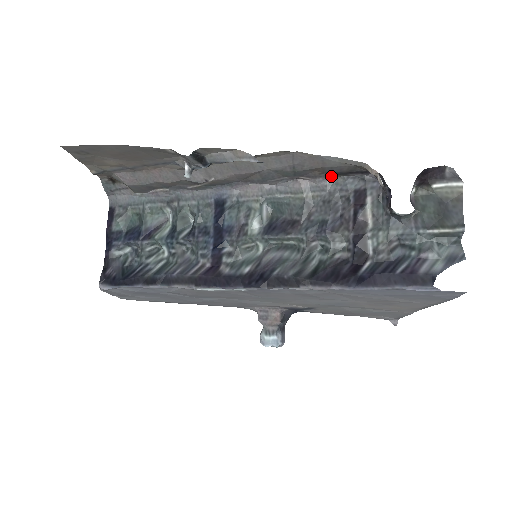
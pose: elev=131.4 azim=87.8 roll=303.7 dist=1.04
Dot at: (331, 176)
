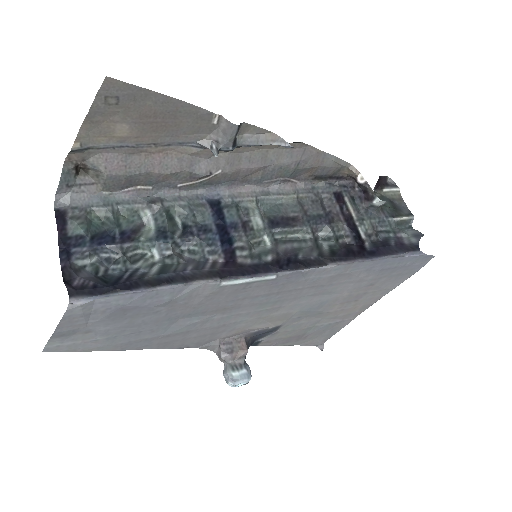
Dot at: (315, 180)
